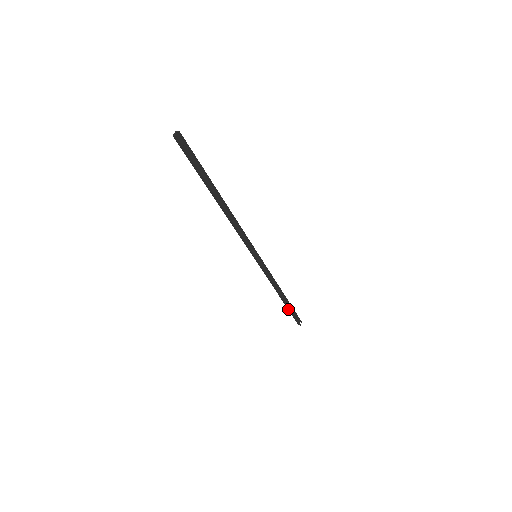
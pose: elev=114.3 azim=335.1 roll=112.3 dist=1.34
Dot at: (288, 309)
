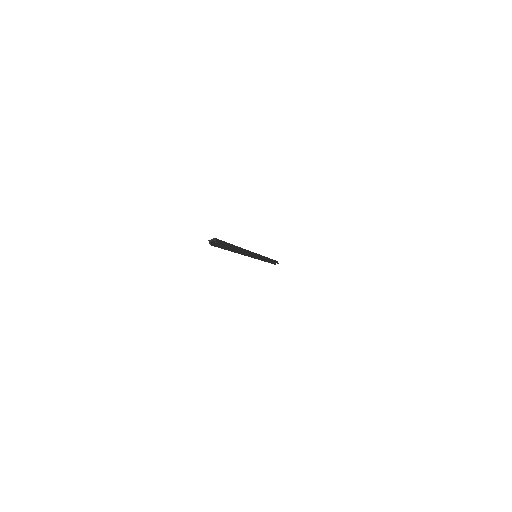
Dot at: (270, 261)
